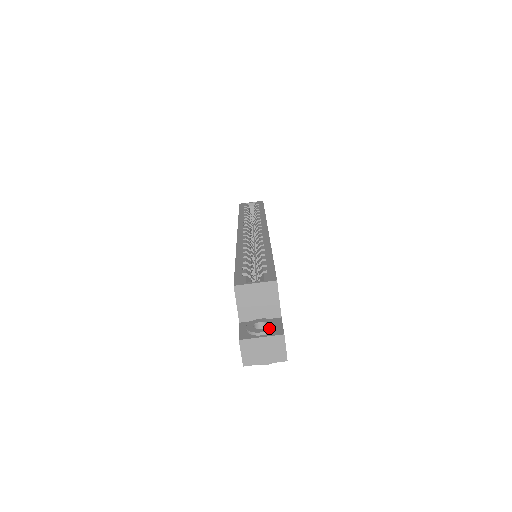
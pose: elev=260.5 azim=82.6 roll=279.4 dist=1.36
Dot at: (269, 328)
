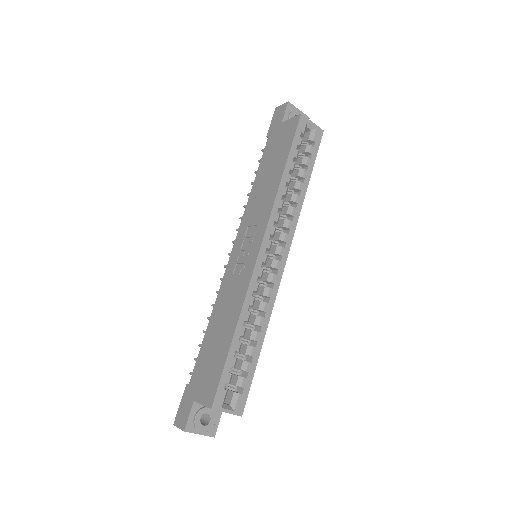
Dot at: (209, 428)
